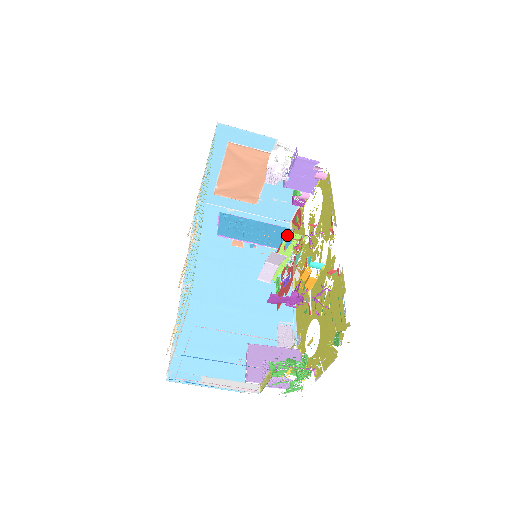
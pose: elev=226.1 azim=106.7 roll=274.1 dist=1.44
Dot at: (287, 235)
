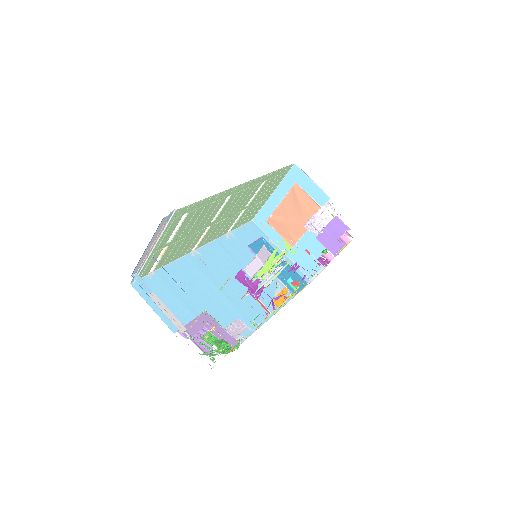
Dot at: occluded
